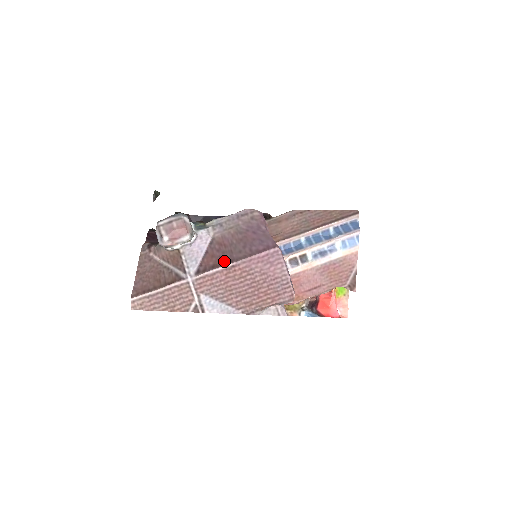
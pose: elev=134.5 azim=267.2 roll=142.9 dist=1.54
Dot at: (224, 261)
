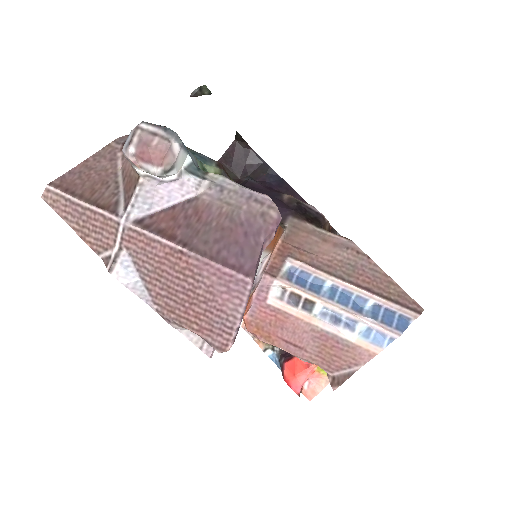
Dot at: (178, 236)
